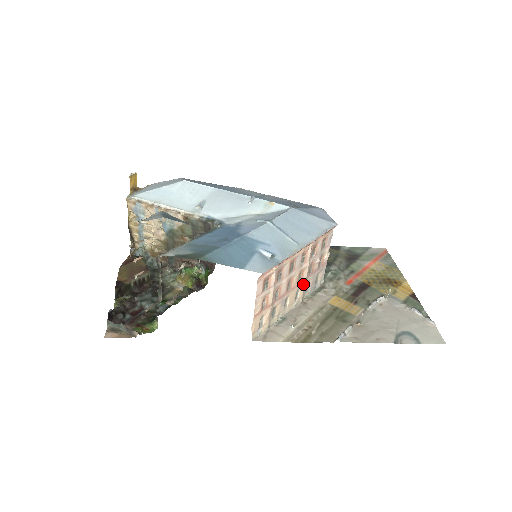
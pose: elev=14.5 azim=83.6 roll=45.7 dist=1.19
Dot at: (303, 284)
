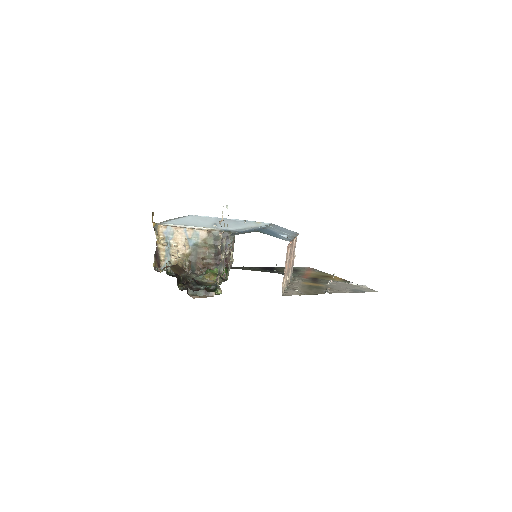
Dot at: (290, 269)
